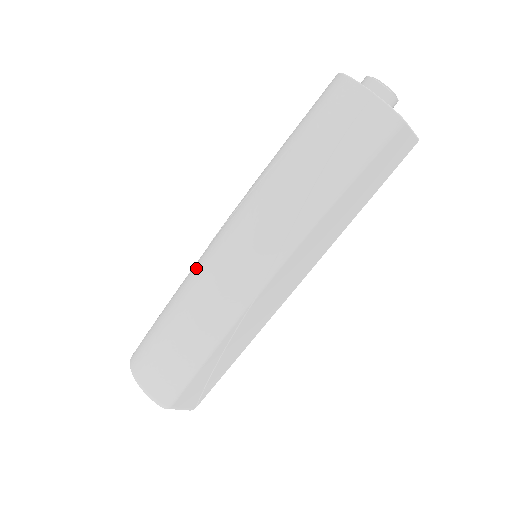
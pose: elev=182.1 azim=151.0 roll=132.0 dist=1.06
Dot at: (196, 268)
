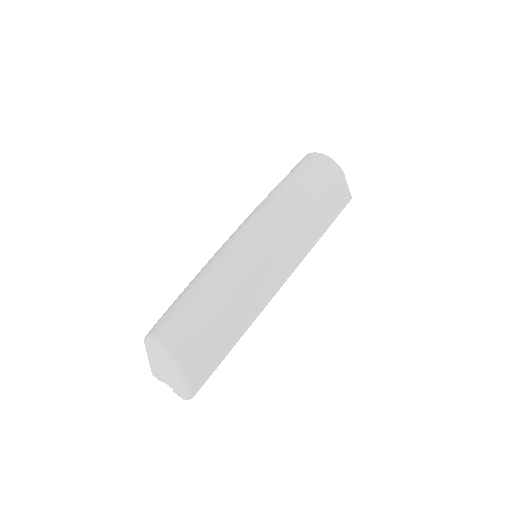
Dot at: (216, 253)
